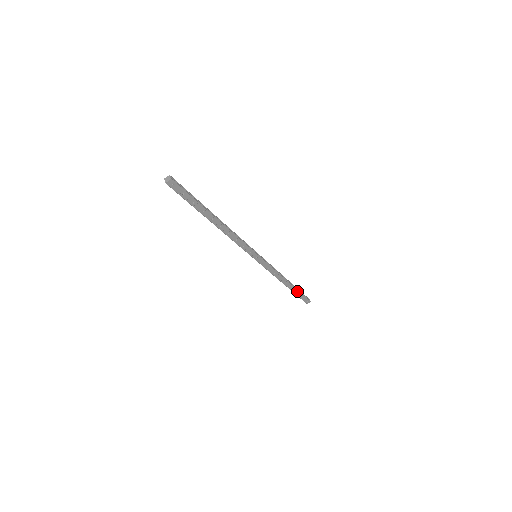
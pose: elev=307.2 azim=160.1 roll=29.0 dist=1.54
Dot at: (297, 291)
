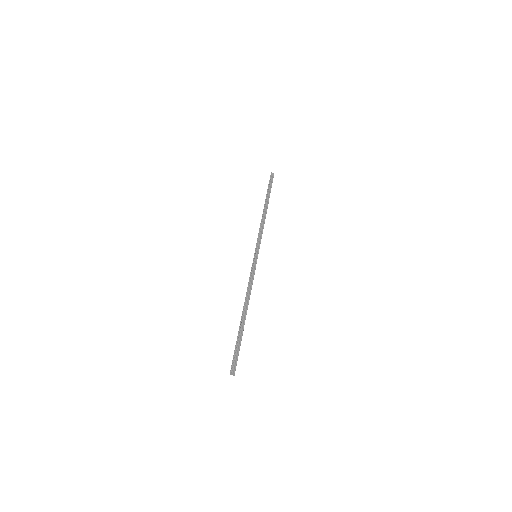
Dot at: occluded
